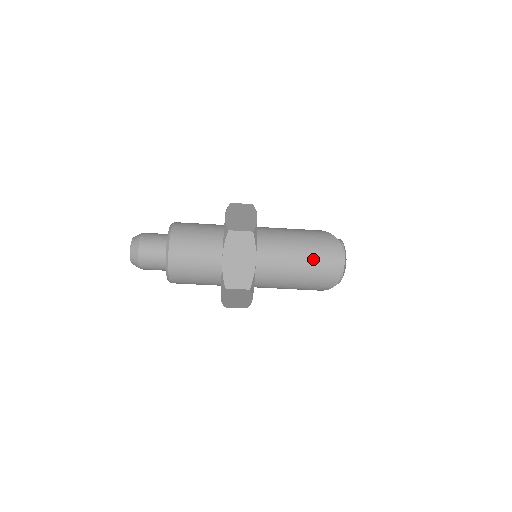
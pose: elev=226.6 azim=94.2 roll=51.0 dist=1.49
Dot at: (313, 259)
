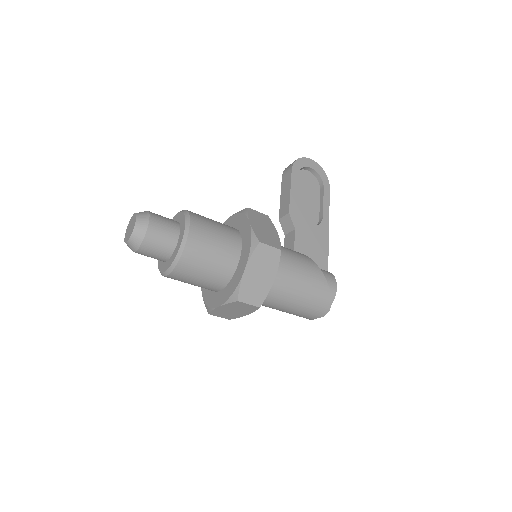
Dot at: (298, 312)
